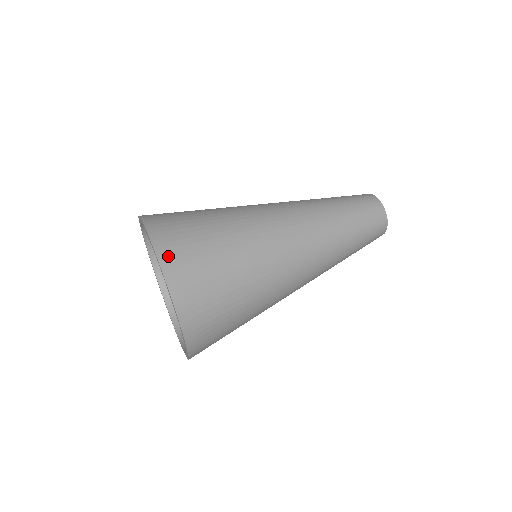
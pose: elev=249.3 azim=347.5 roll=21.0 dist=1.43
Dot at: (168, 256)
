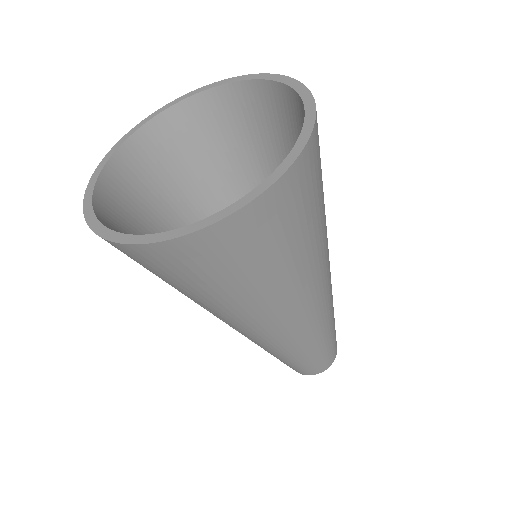
Dot at: (317, 134)
